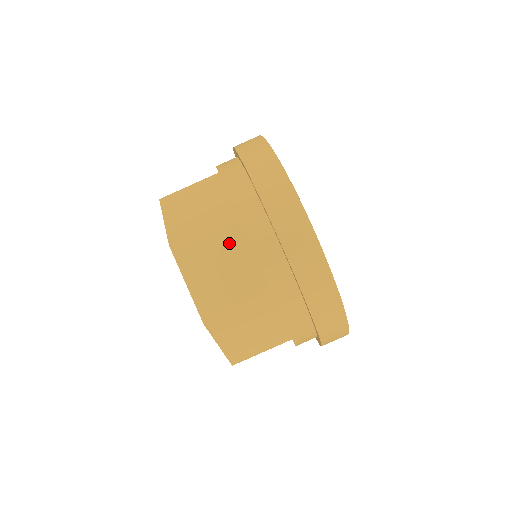
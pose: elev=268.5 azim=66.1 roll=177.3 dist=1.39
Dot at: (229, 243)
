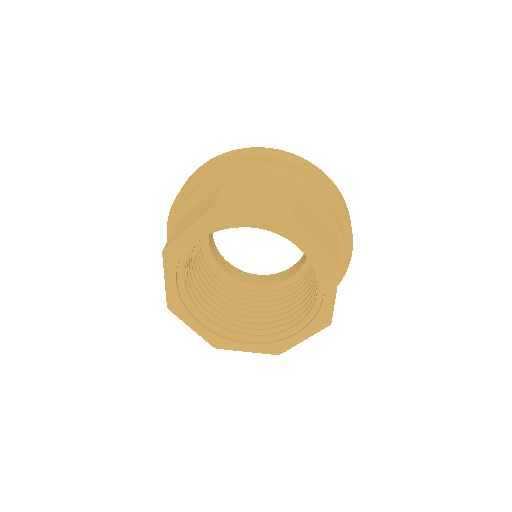
Dot at: (306, 206)
